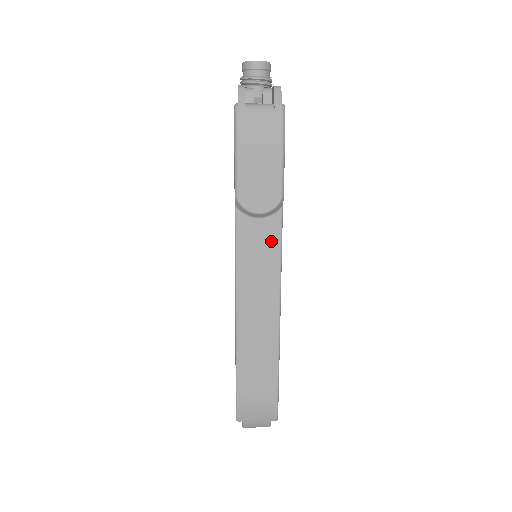
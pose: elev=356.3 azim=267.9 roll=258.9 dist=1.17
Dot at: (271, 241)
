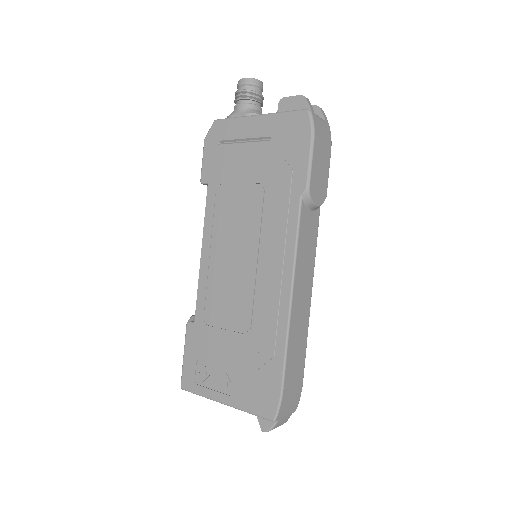
Dot at: (314, 232)
